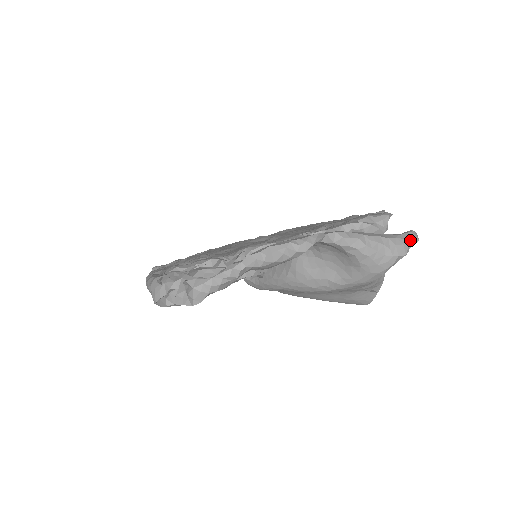
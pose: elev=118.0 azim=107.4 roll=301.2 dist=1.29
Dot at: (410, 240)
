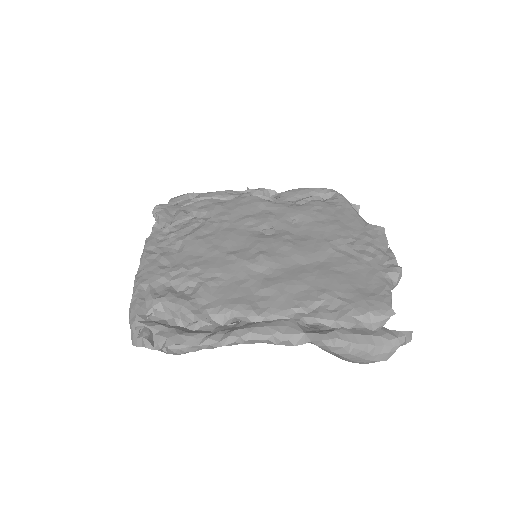
Dot at: (400, 345)
